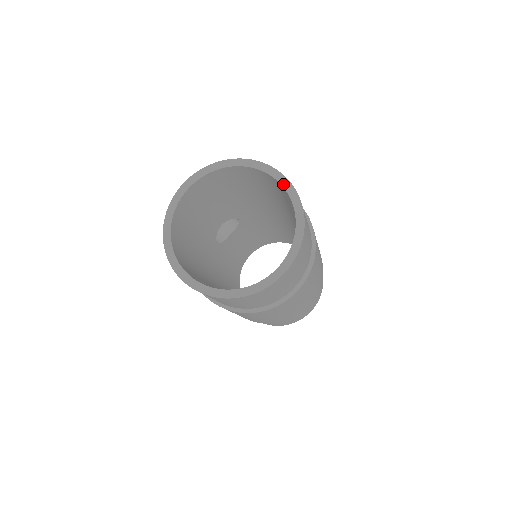
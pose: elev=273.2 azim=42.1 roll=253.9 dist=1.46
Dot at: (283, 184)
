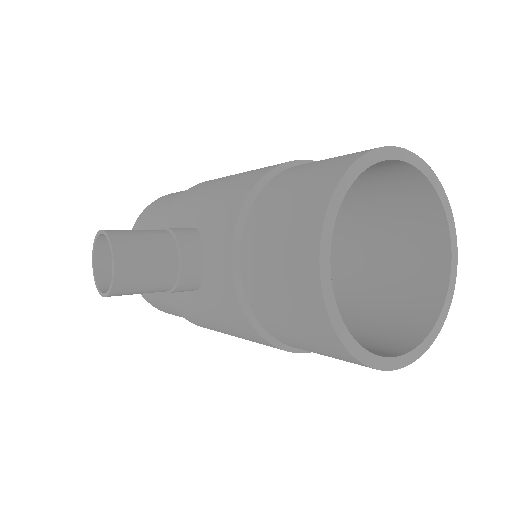
Dot at: (408, 160)
